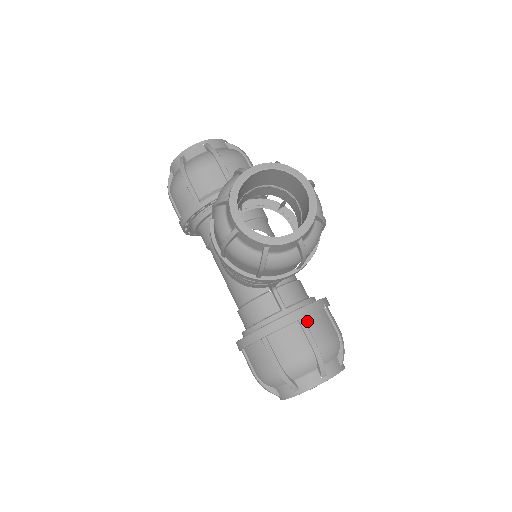
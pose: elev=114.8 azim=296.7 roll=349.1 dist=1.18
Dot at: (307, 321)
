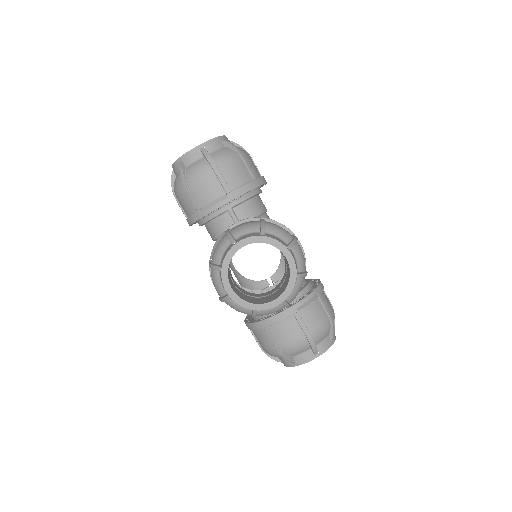
Dot at: (301, 313)
